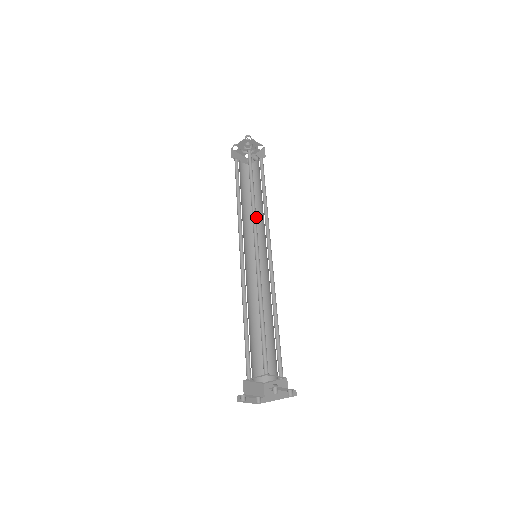
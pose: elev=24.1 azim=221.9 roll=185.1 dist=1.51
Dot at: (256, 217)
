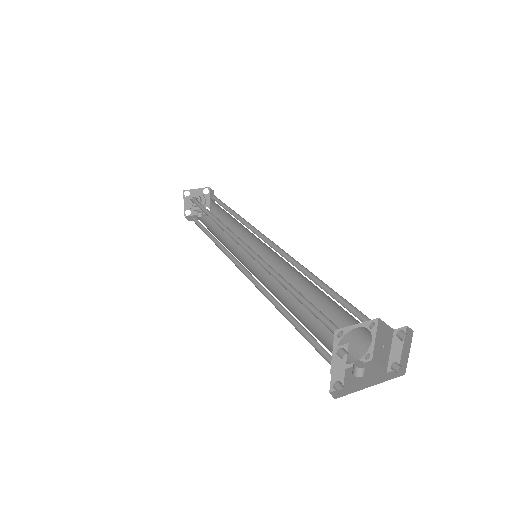
Dot at: (225, 244)
